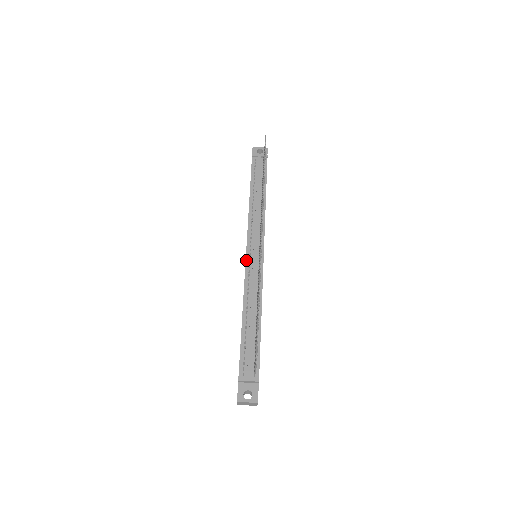
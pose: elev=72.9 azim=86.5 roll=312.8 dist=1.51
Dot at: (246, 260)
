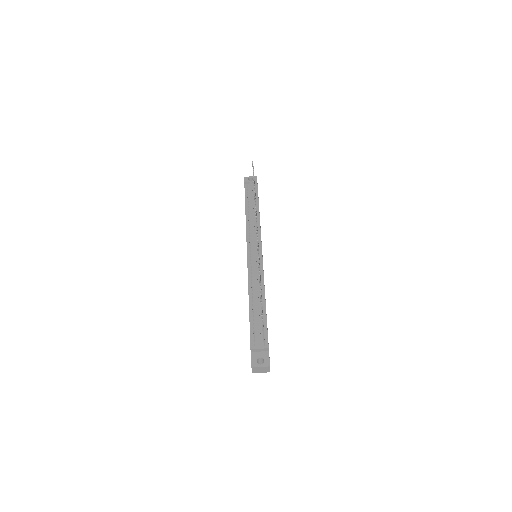
Dot at: (247, 259)
